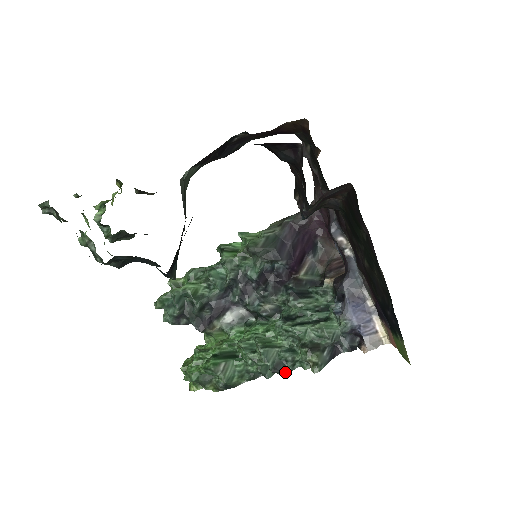
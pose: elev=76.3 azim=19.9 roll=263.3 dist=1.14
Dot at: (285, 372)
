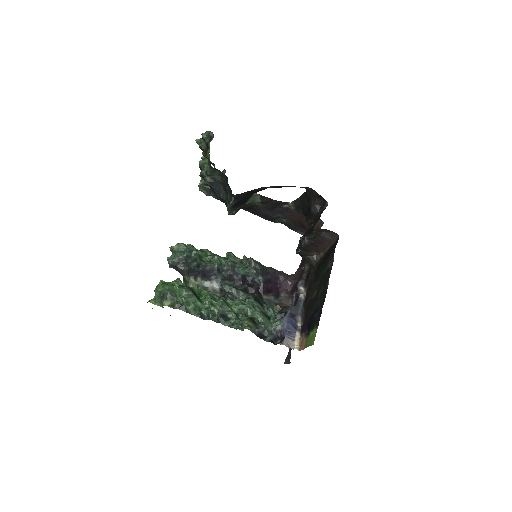
Dot at: (225, 323)
